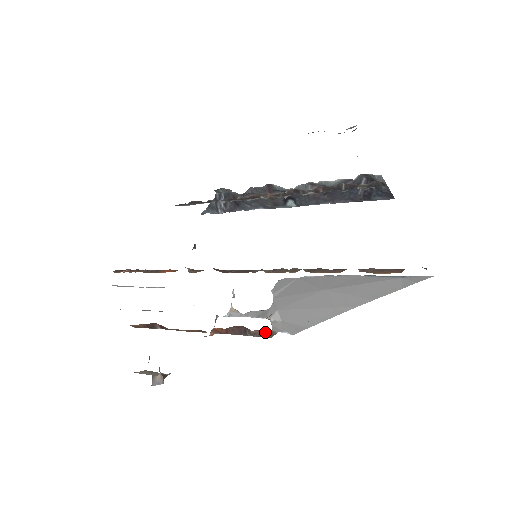
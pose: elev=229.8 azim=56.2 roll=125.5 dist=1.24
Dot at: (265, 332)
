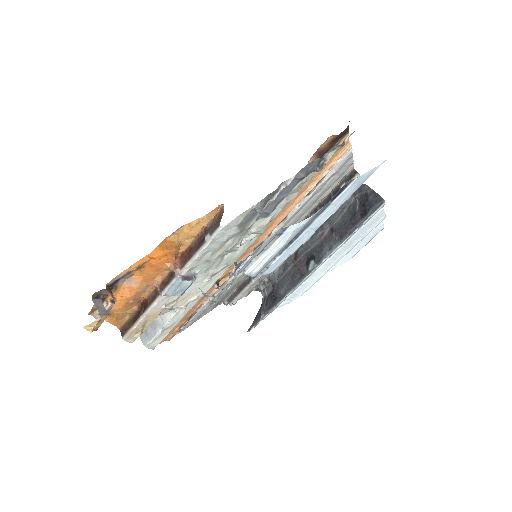
Dot at: (217, 220)
